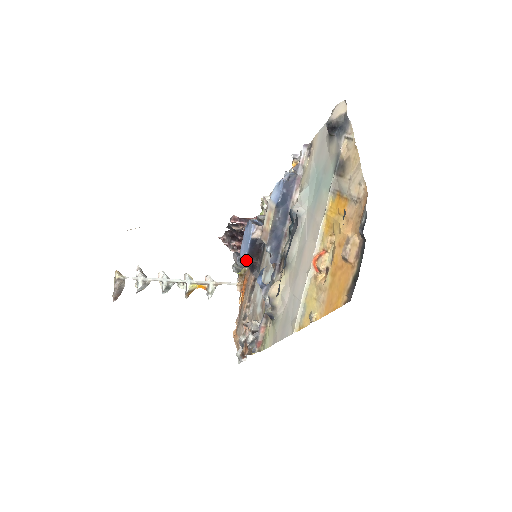
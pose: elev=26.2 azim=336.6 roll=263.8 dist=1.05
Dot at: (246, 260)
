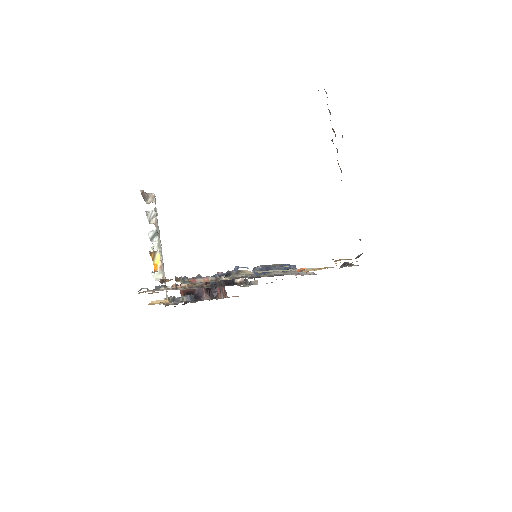
Dot at: (220, 274)
